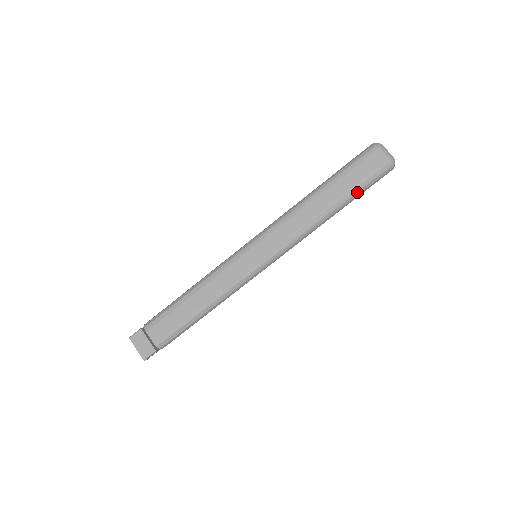
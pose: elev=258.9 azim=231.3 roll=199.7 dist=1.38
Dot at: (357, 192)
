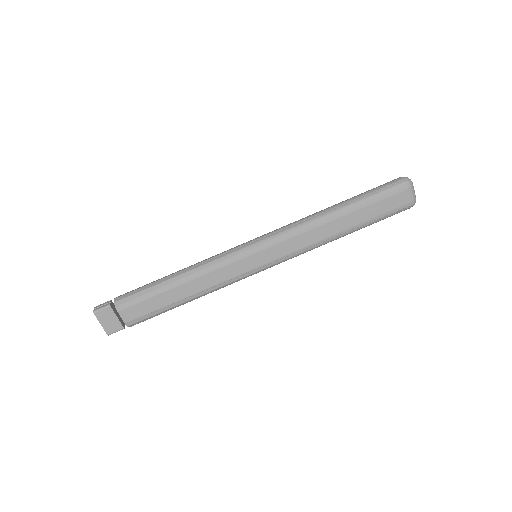
Dot at: occluded
